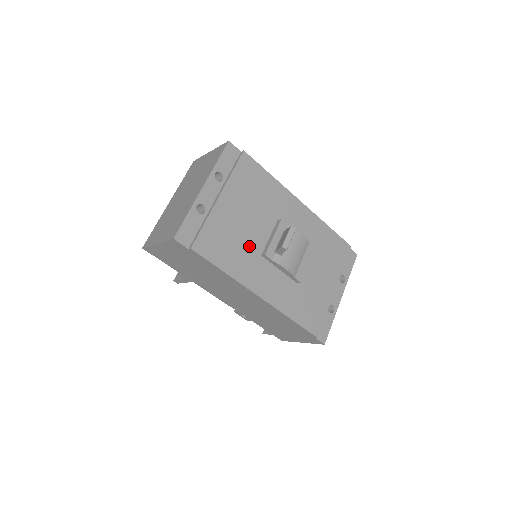
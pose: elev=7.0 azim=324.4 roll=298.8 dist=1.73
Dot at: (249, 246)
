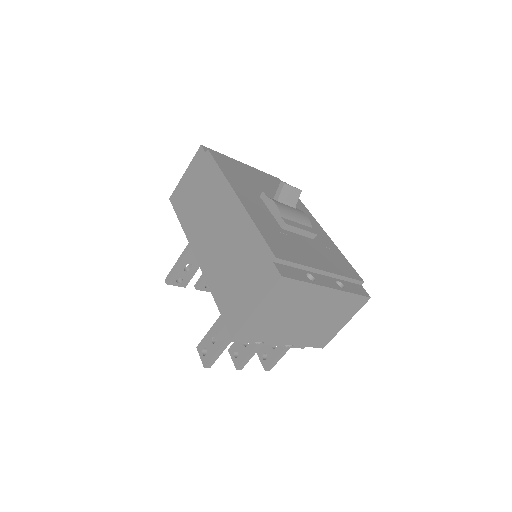
Dot at: (253, 187)
